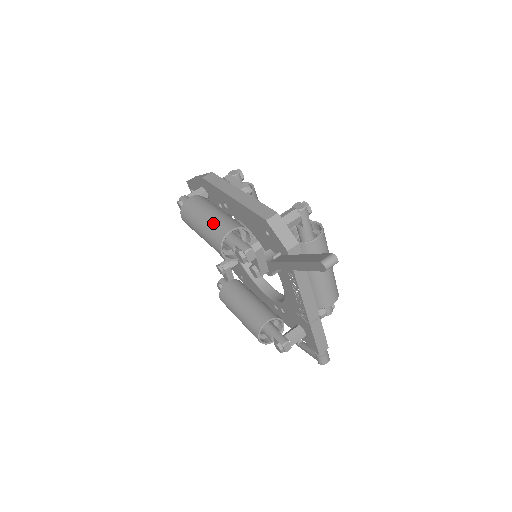
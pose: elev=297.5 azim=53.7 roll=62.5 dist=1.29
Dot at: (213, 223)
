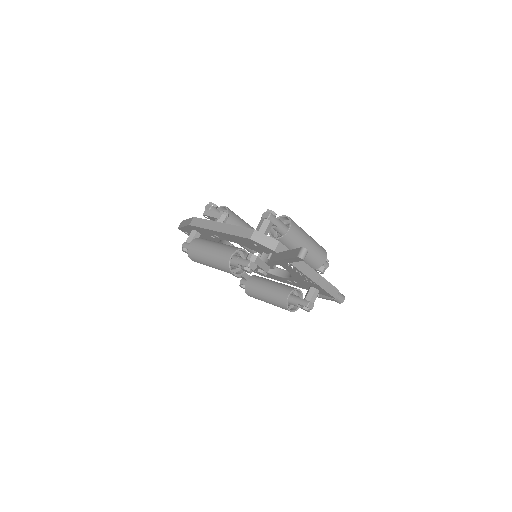
Dot at: (216, 257)
